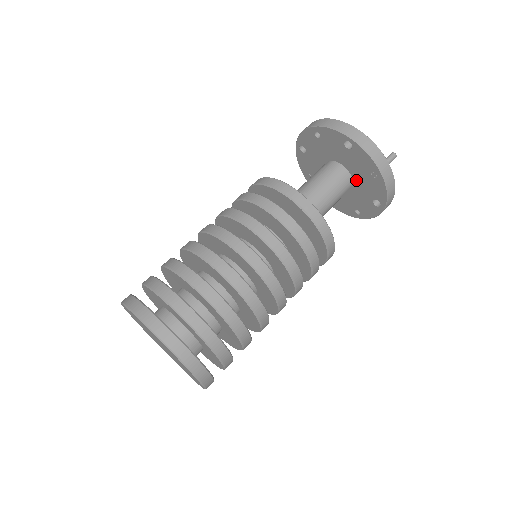
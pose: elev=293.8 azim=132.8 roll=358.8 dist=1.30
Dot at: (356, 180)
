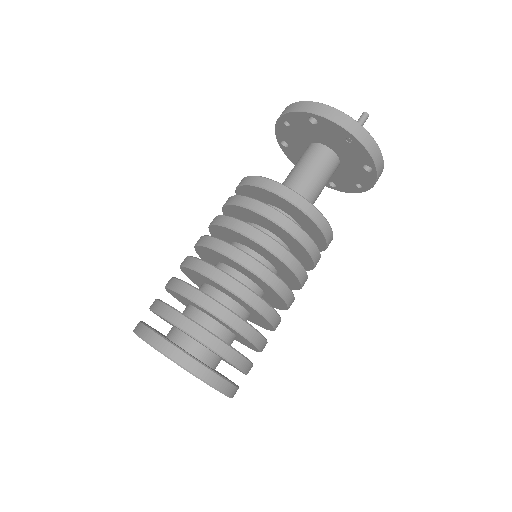
Dot at: (339, 153)
